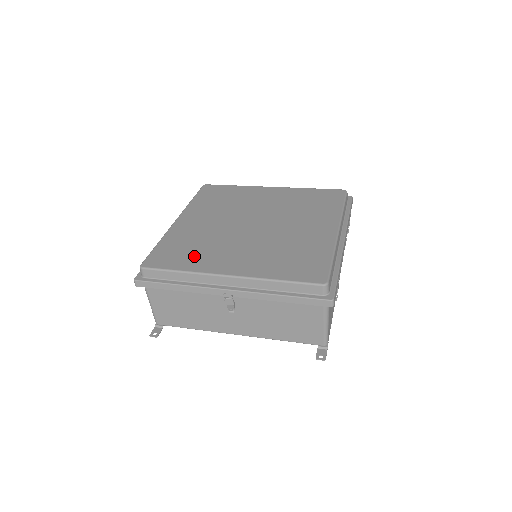
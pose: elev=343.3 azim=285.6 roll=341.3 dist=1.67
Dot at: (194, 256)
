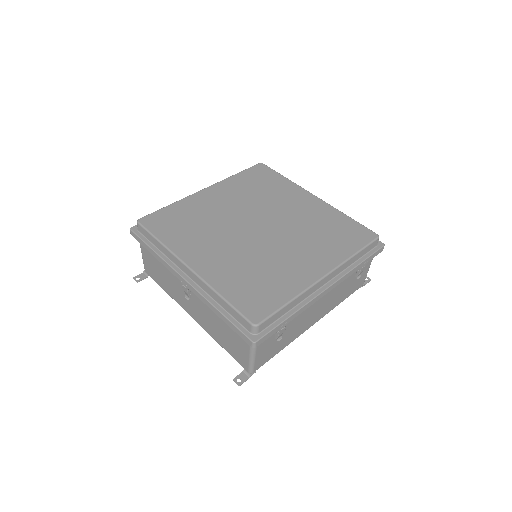
Dot at: (183, 233)
